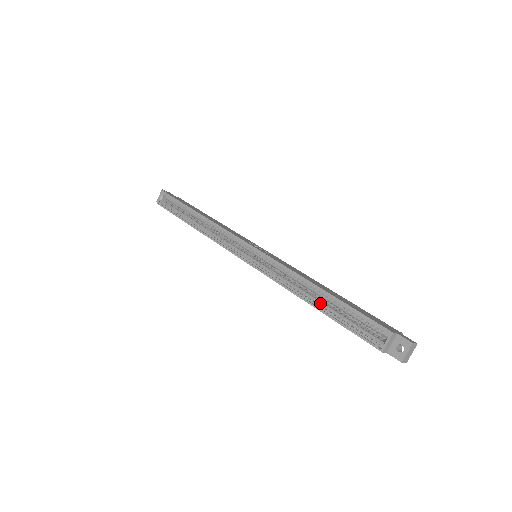
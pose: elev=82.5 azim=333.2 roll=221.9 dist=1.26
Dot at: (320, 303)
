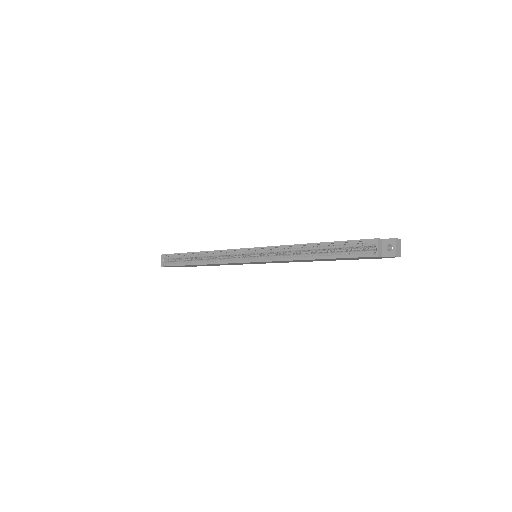
Dot at: (318, 254)
